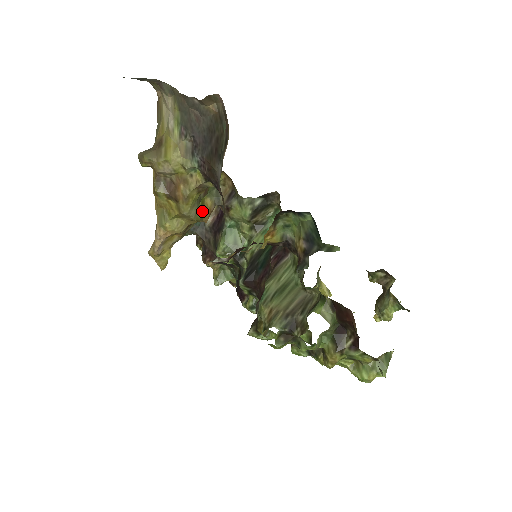
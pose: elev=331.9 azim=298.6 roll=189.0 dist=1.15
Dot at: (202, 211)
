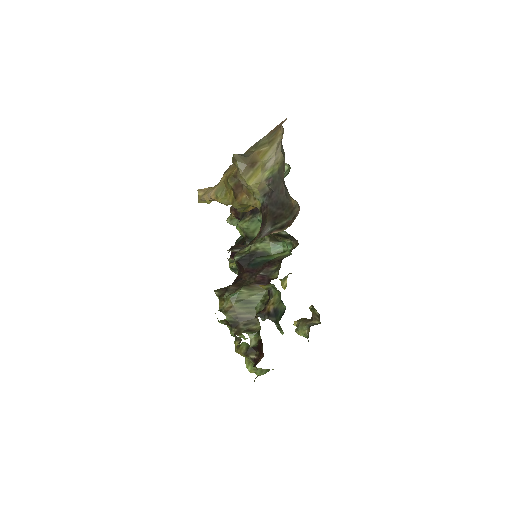
Dot at: (248, 207)
